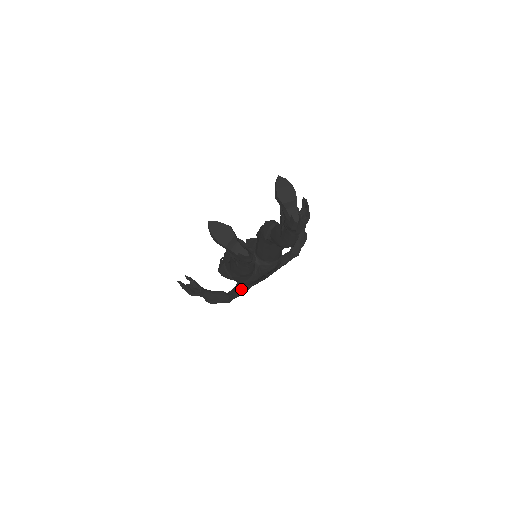
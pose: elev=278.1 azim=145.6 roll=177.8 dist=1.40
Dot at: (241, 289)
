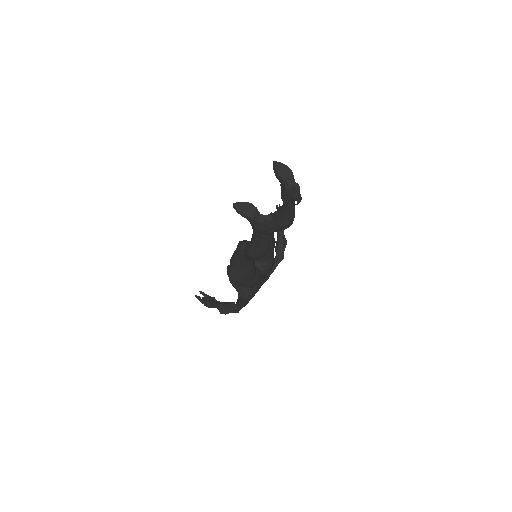
Dot at: (244, 301)
